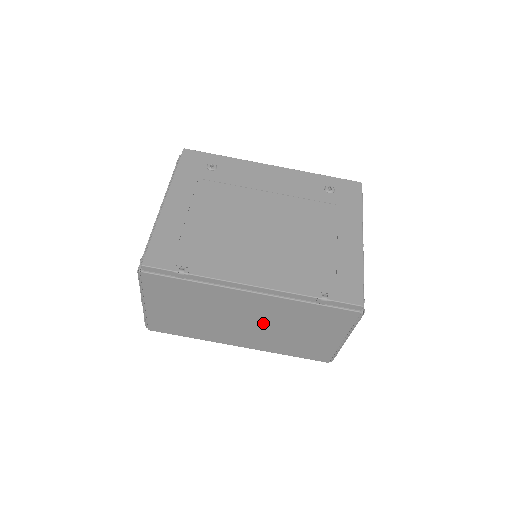
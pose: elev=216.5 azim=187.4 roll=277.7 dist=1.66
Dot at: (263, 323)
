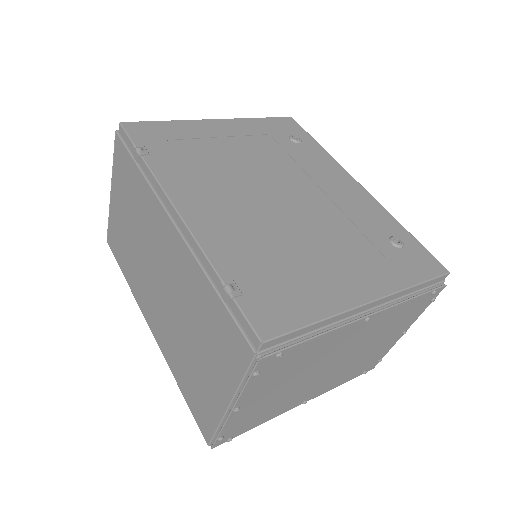
Dot at: (172, 297)
